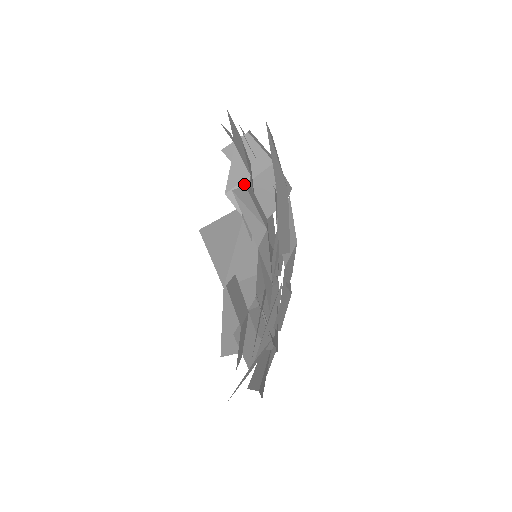
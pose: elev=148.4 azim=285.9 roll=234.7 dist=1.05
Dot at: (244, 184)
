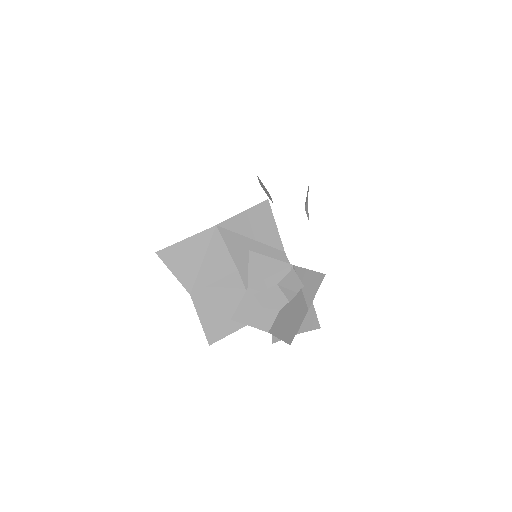
Dot at: (307, 203)
